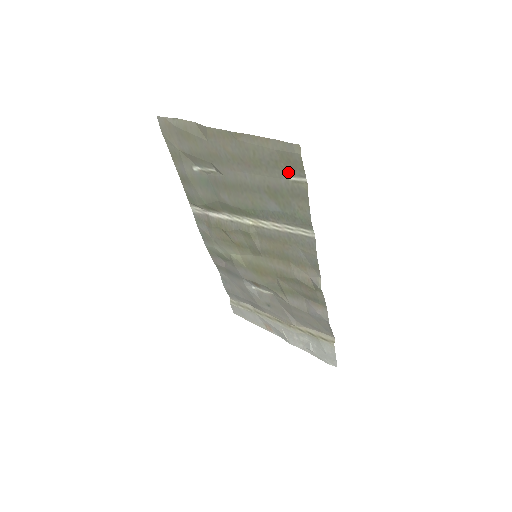
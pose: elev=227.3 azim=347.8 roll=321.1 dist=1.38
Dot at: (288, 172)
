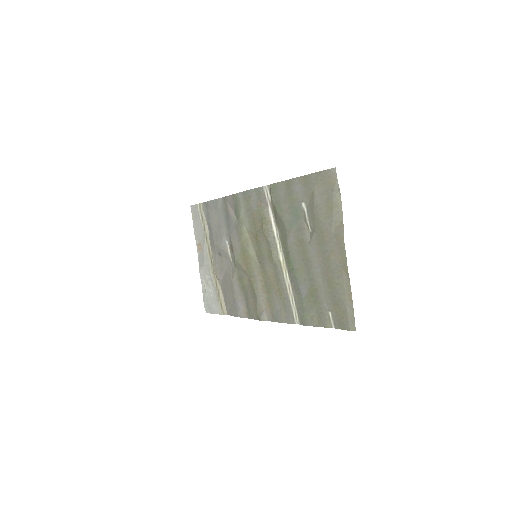
Dot at: (334, 313)
